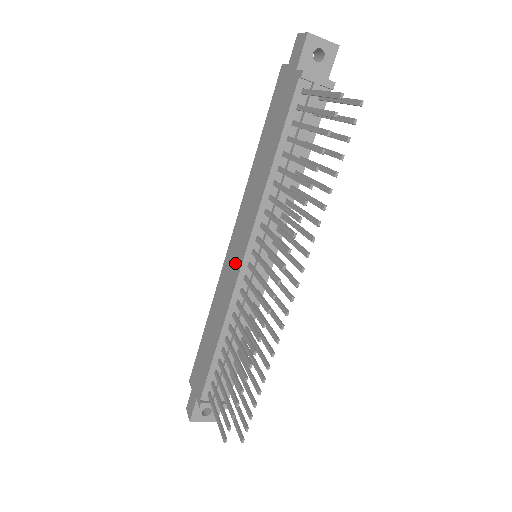
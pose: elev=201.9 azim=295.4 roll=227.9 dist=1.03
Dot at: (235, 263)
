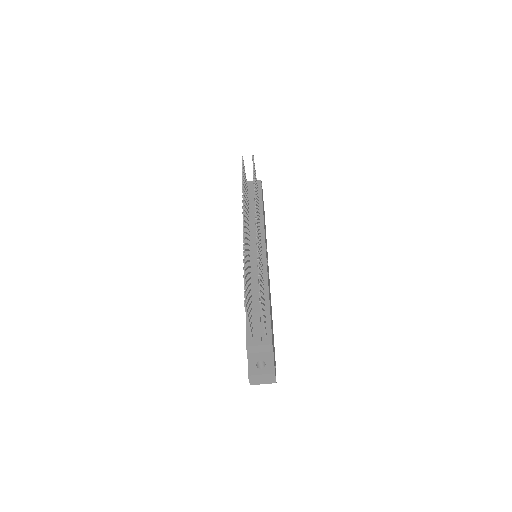
Dot at: occluded
